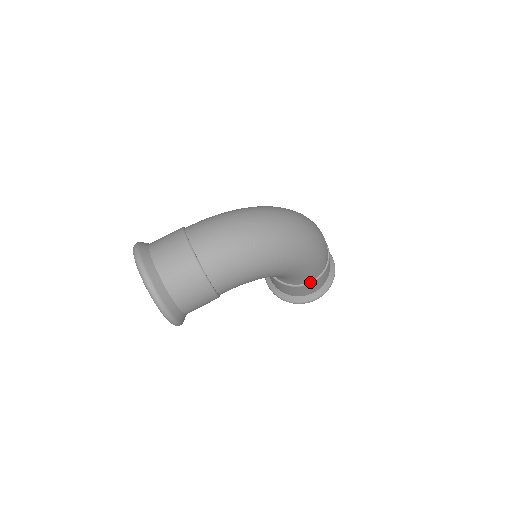
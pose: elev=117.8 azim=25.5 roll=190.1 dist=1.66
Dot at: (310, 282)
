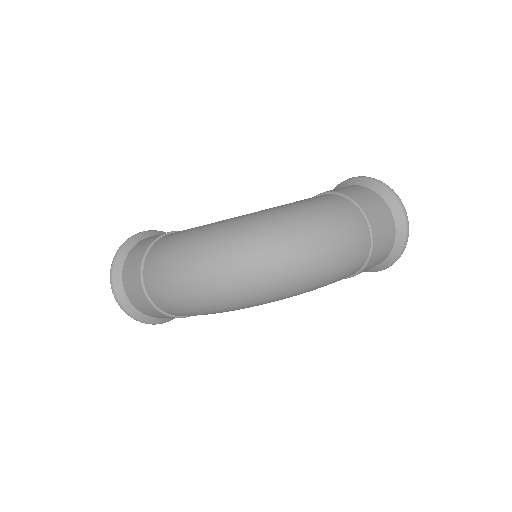
Dot at: occluded
